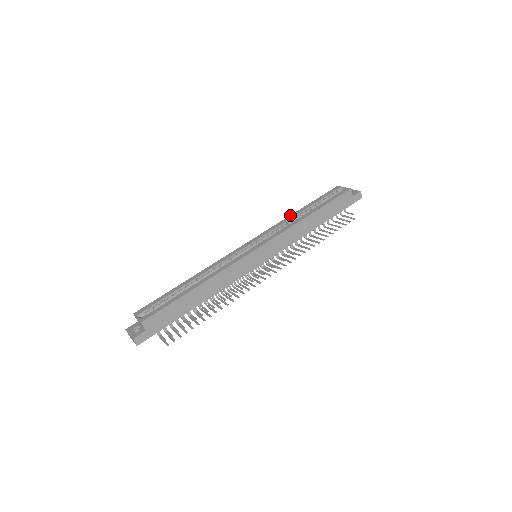
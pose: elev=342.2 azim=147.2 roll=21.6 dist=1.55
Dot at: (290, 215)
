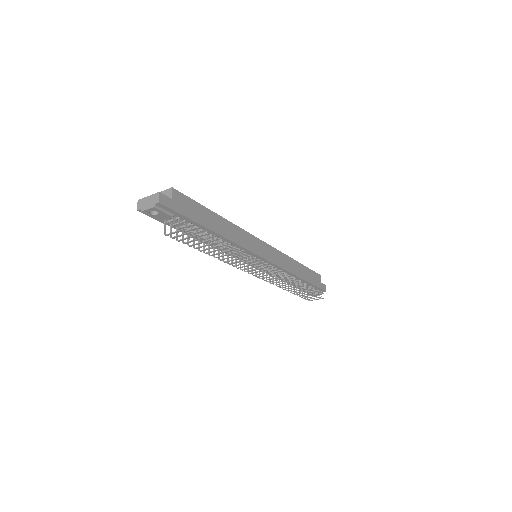
Dot at: occluded
